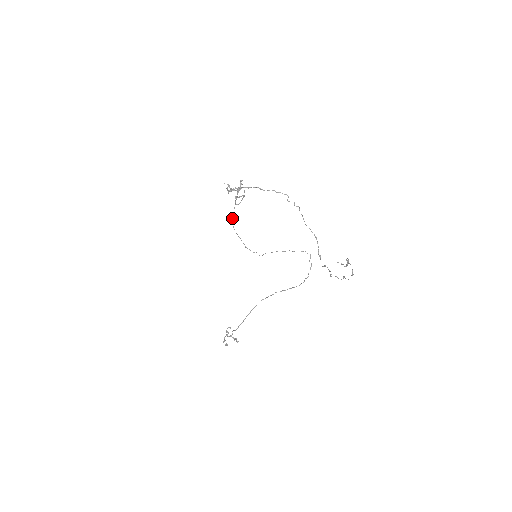
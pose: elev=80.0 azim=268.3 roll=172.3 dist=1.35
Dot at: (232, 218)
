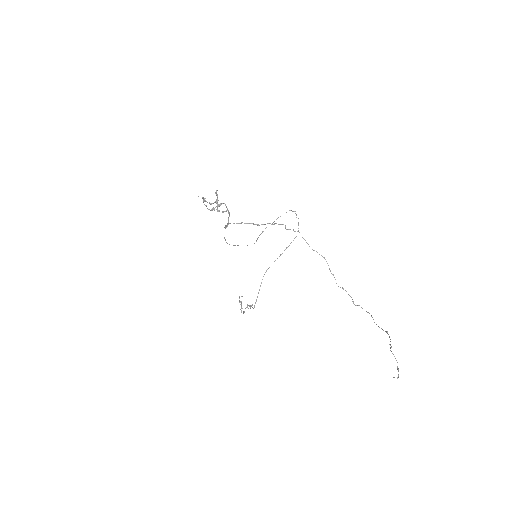
Dot at: occluded
